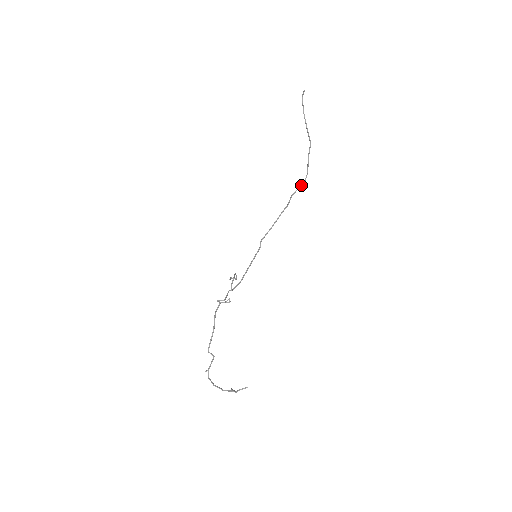
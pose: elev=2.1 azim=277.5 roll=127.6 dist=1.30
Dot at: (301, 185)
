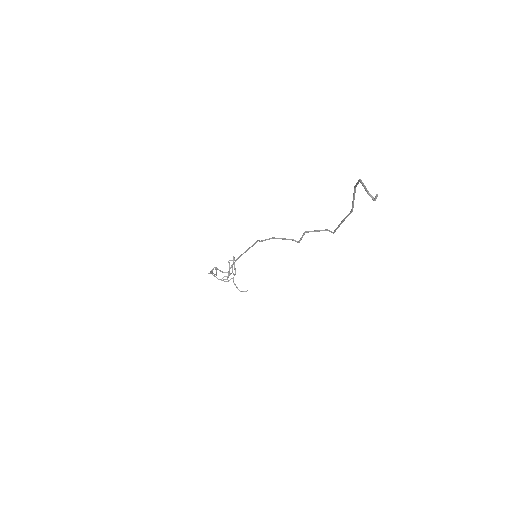
Dot at: occluded
